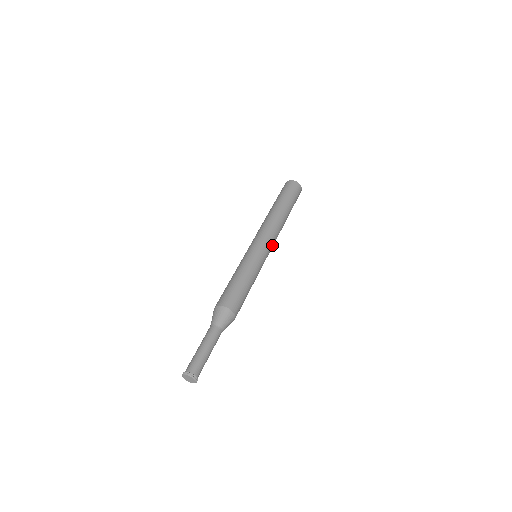
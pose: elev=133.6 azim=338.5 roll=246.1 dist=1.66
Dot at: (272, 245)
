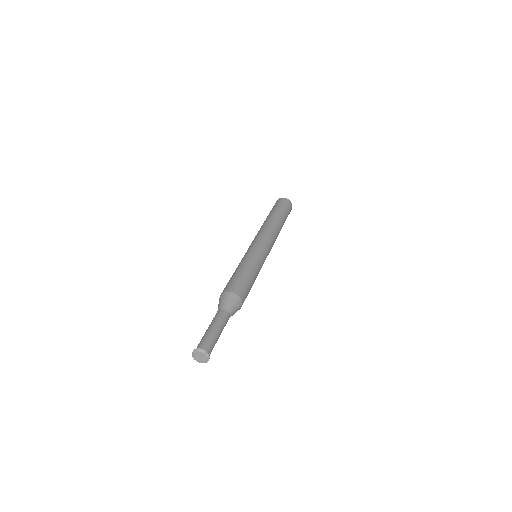
Dot at: (266, 239)
